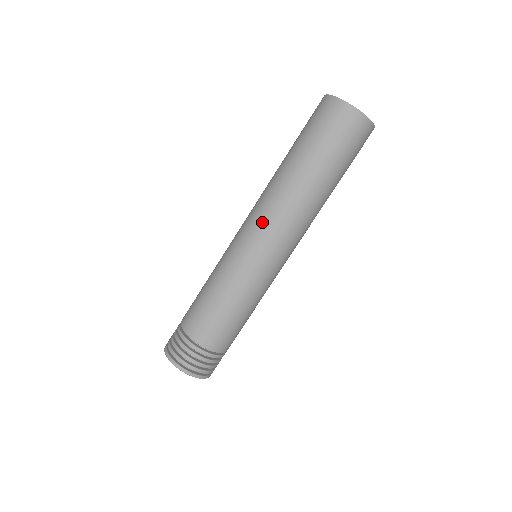
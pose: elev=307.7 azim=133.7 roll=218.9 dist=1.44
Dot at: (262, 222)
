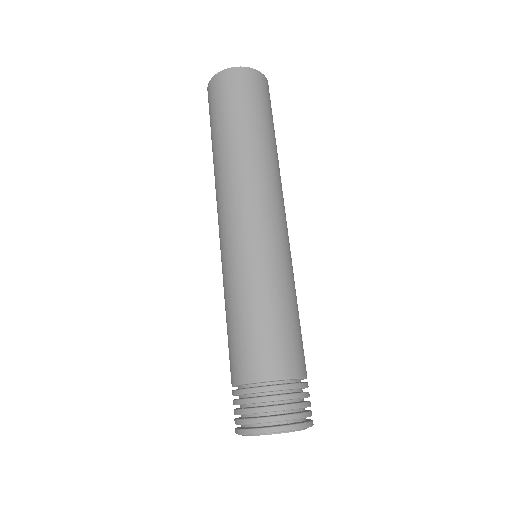
Dot at: (250, 203)
